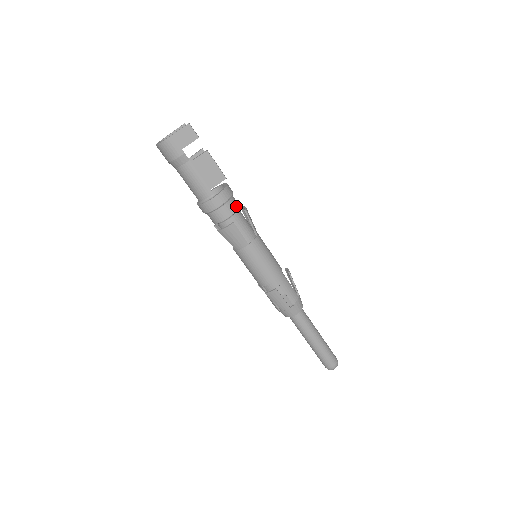
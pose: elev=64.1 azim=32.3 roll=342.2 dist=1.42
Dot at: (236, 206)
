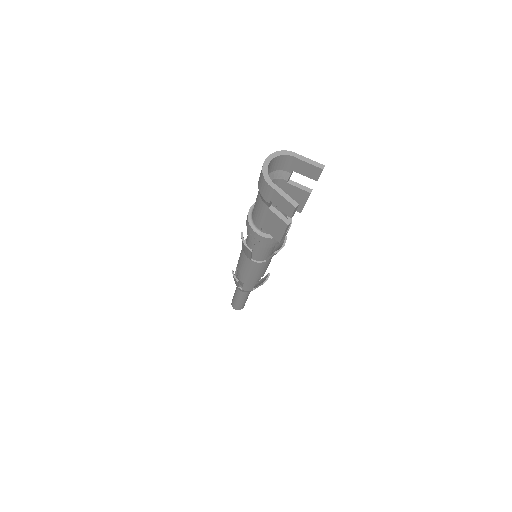
Dot at: (271, 246)
